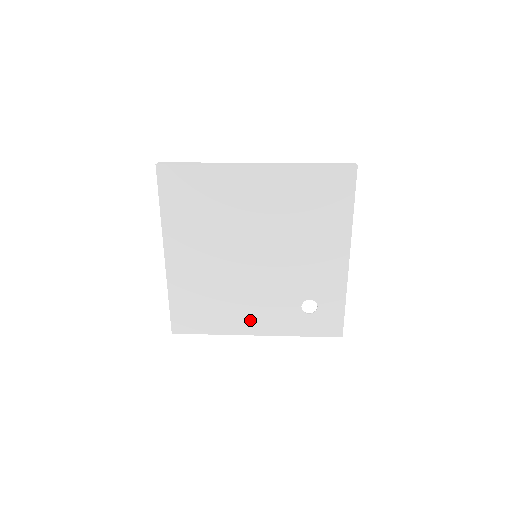
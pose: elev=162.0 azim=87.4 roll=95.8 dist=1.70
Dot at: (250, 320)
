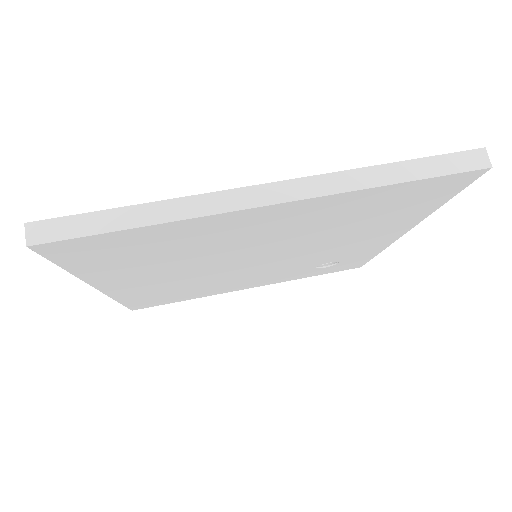
Dot at: (242, 285)
